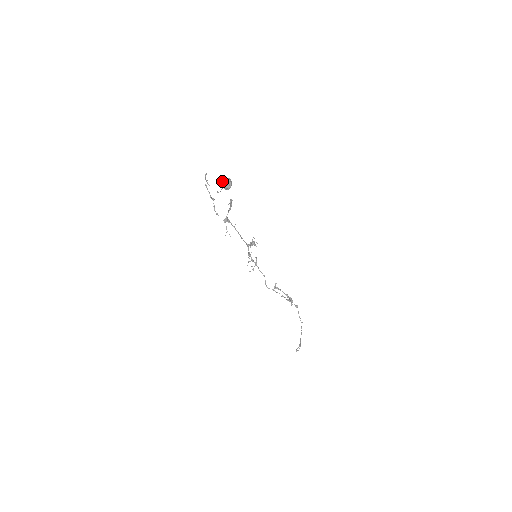
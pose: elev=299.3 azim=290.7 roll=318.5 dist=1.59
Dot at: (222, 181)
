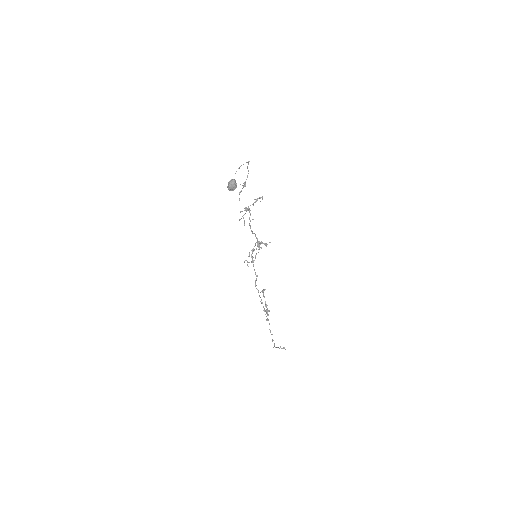
Dot at: (230, 180)
